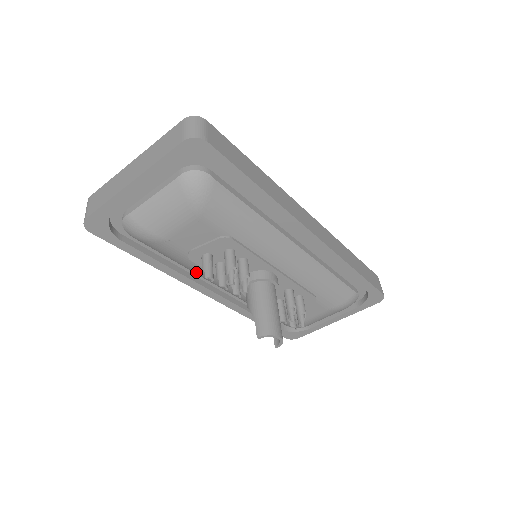
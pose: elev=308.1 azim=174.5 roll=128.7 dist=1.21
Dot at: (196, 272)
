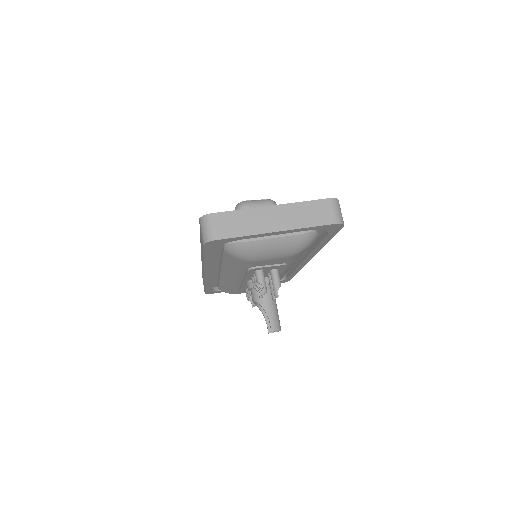
Dot at: (229, 270)
